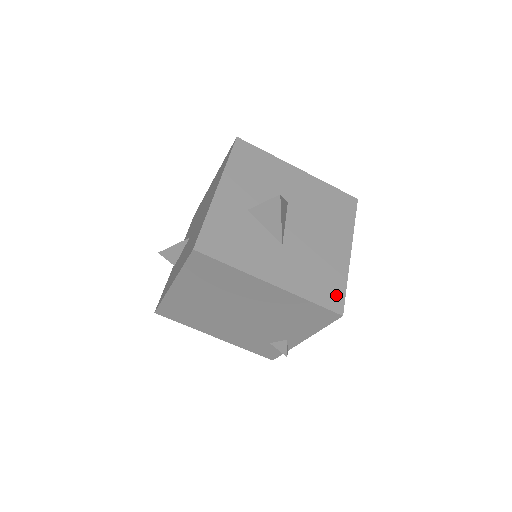
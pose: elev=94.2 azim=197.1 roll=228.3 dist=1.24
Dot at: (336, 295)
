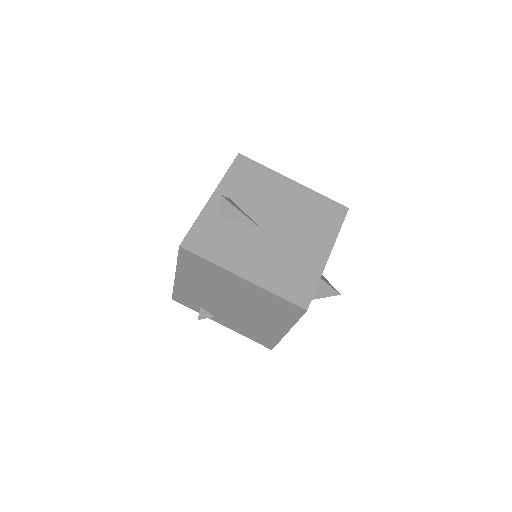
Dot at: occluded
